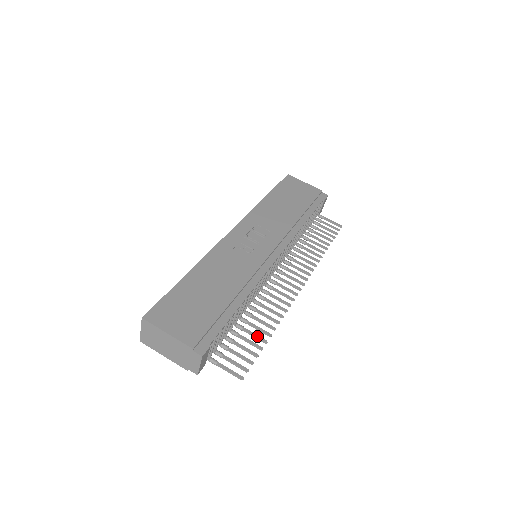
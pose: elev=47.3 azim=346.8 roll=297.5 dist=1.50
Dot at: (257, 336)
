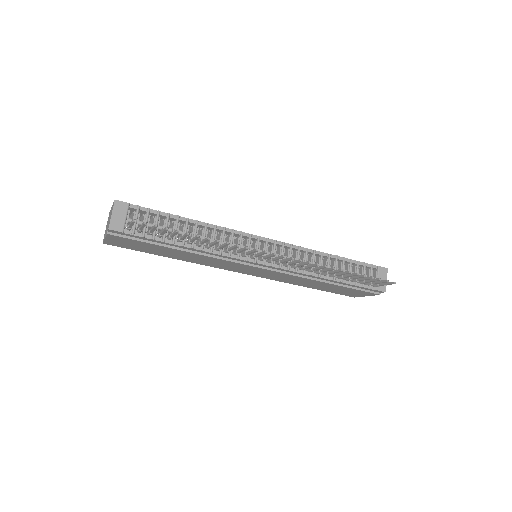
Dot at: (185, 234)
